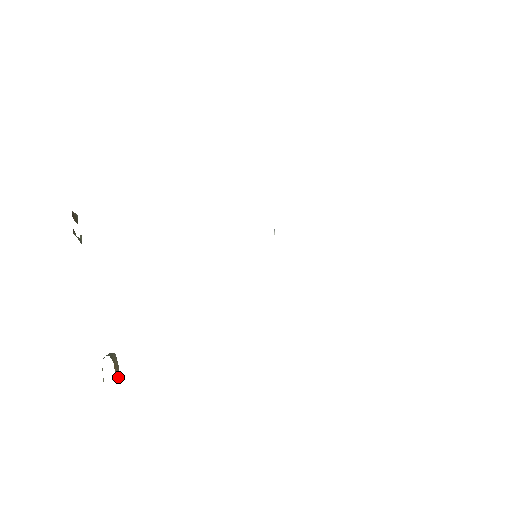
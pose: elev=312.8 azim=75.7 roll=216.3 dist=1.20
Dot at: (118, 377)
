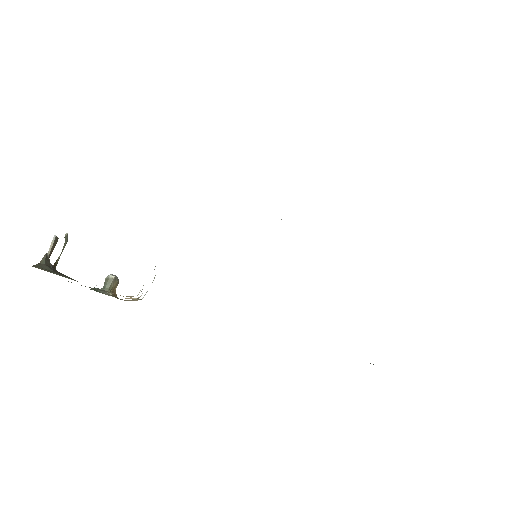
Dot at: (118, 283)
